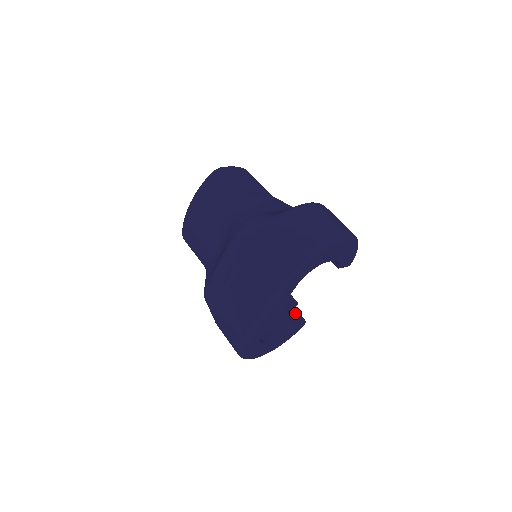
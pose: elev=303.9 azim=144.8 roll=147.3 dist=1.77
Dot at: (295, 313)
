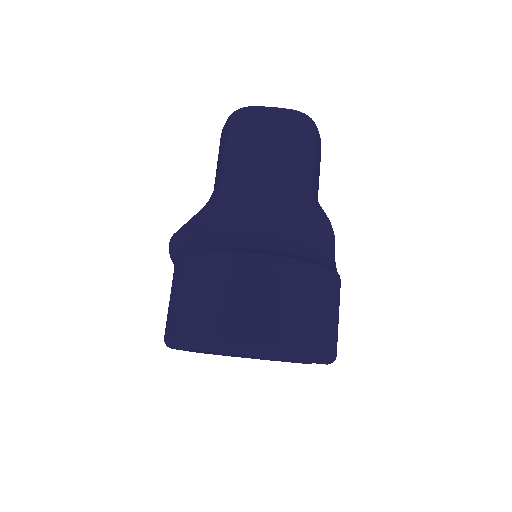
Dot at: occluded
